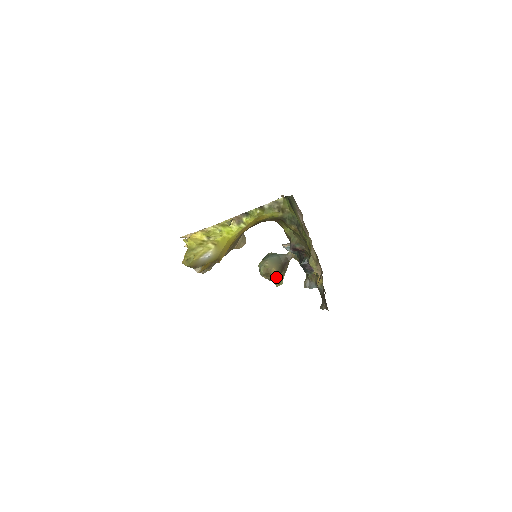
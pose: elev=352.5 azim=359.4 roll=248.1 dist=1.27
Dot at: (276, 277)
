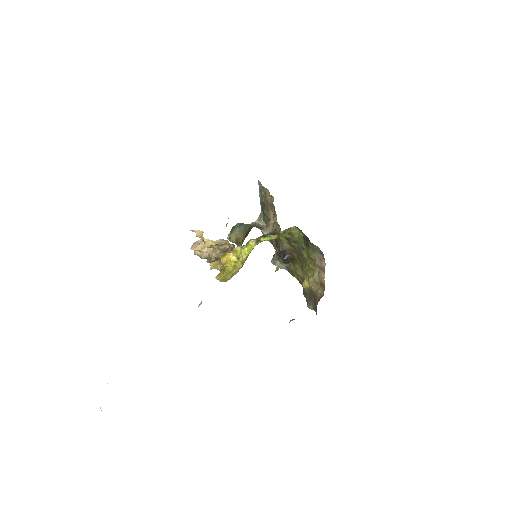
Dot at: (240, 242)
